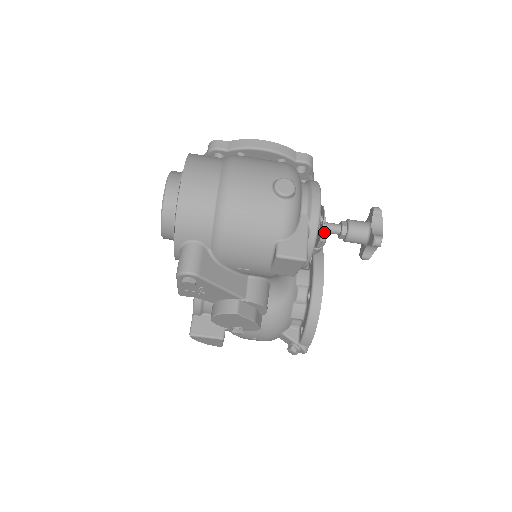
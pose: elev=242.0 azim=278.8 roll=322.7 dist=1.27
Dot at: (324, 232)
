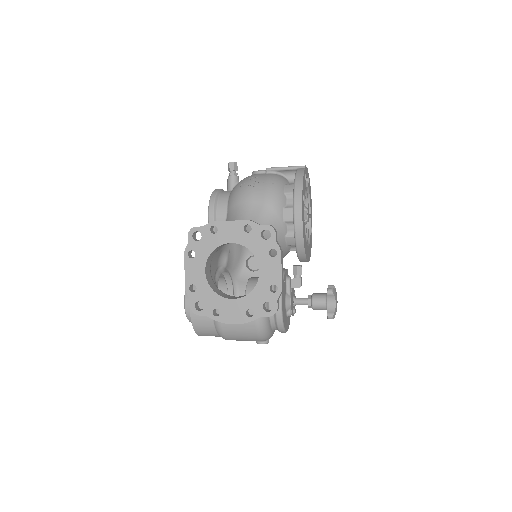
Dot at: occluded
